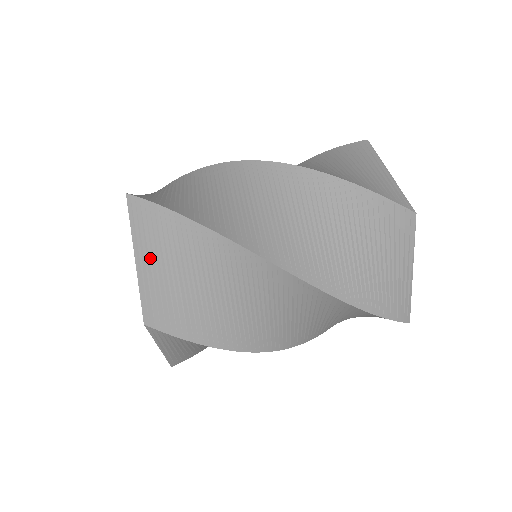
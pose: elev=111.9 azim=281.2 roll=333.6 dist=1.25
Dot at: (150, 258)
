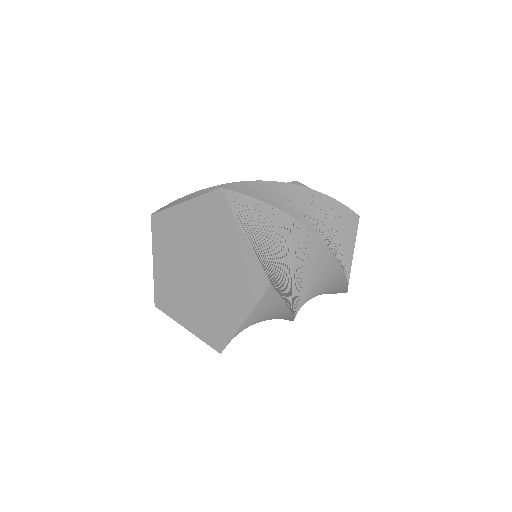
Dot at: (254, 237)
